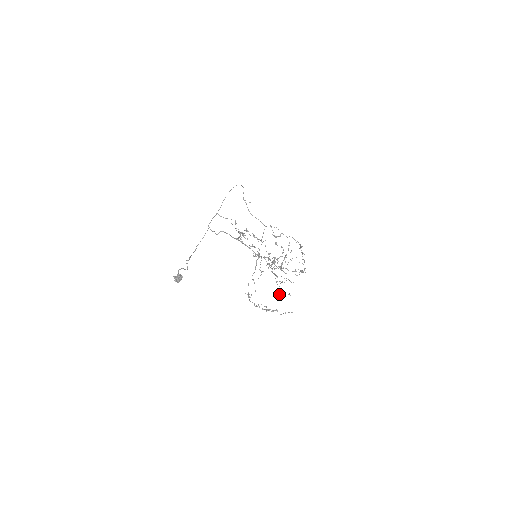
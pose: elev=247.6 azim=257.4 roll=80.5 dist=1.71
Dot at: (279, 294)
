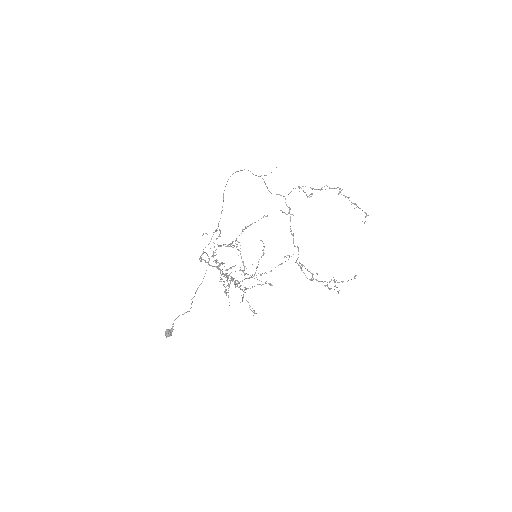
Dot at: occluded
